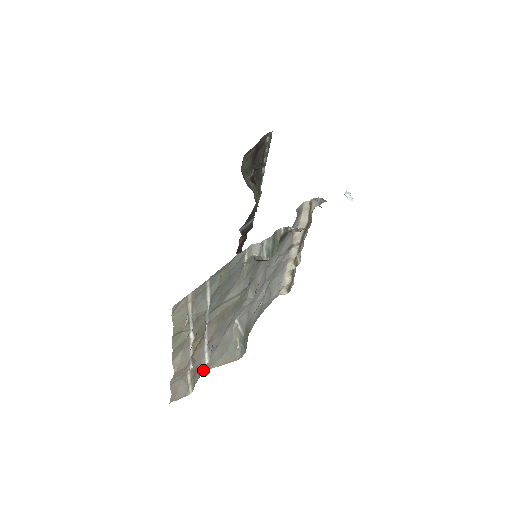
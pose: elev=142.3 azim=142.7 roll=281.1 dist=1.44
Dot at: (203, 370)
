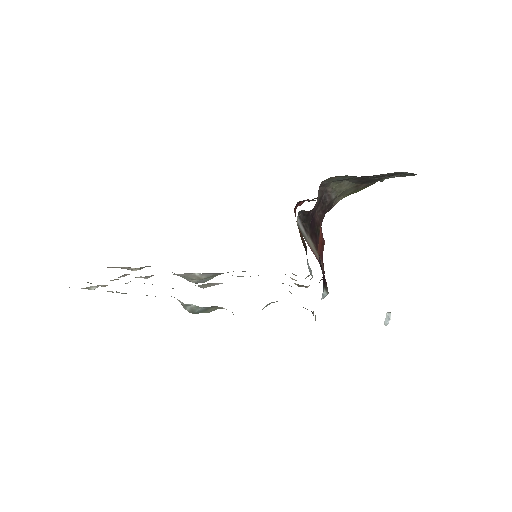
Dot at: occluded
